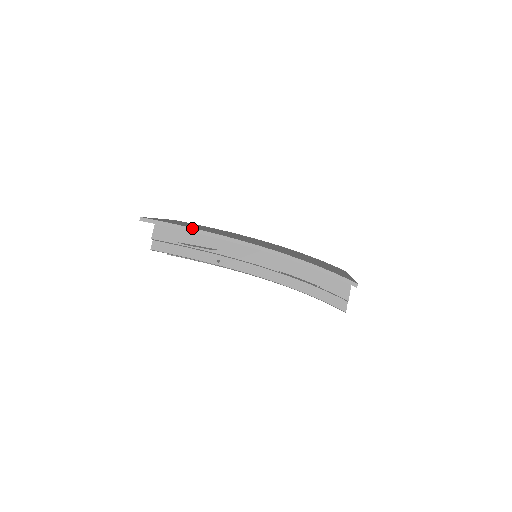
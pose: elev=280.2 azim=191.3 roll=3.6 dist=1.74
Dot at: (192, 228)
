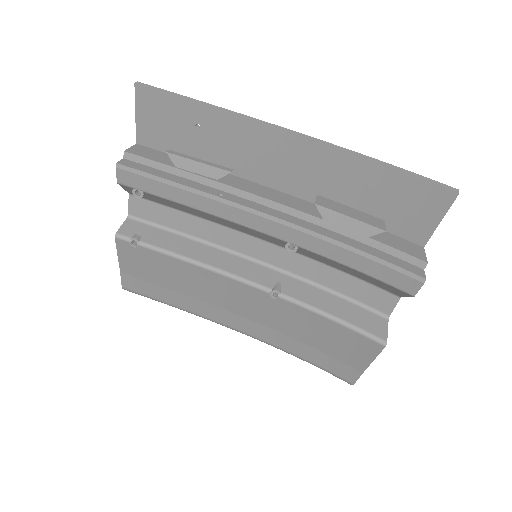
Dot at: (211, 104)
